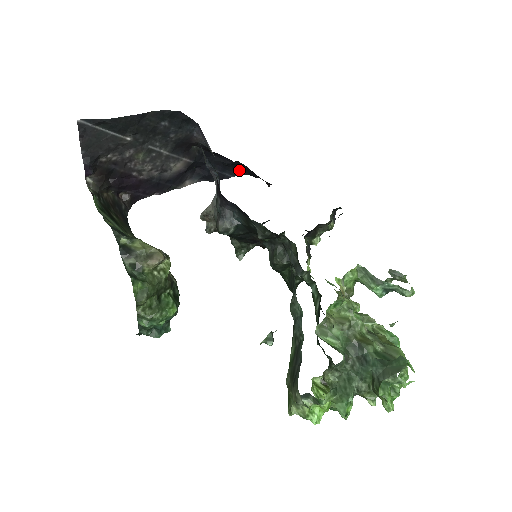
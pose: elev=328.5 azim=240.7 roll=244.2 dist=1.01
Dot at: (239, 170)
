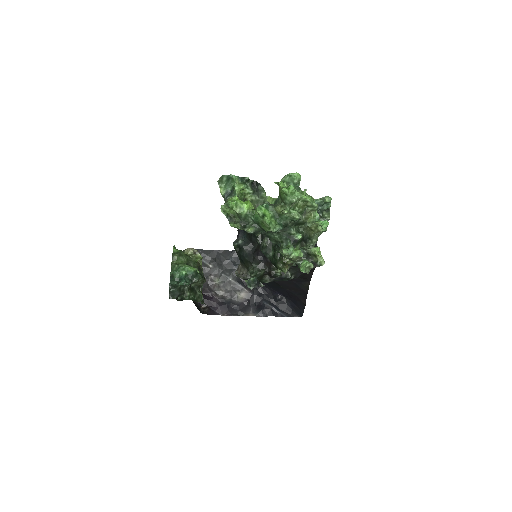
Dot at: (290, 312)
